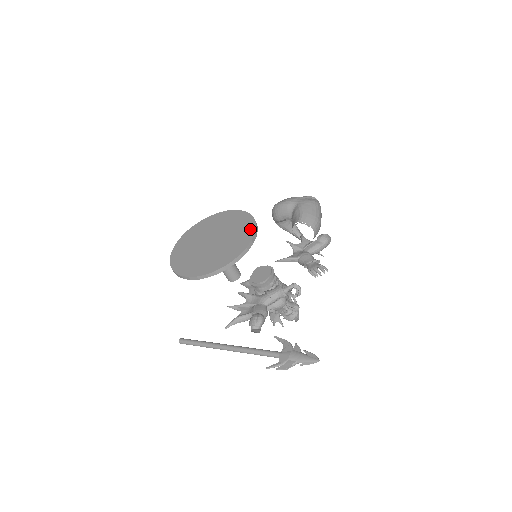
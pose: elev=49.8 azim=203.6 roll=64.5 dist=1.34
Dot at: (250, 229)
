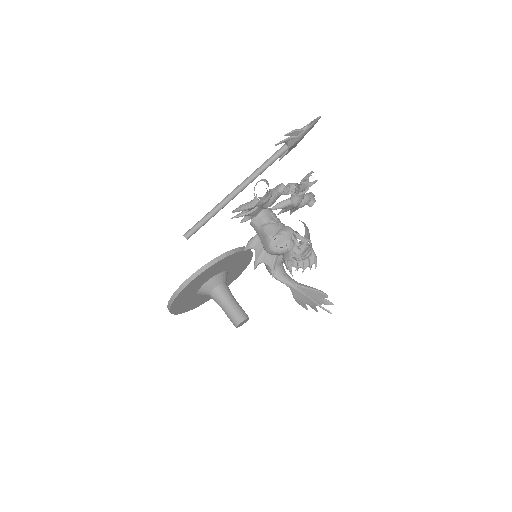
Dot at: occluded
